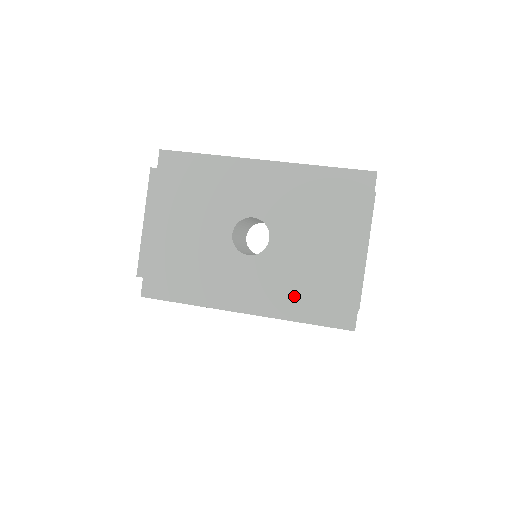
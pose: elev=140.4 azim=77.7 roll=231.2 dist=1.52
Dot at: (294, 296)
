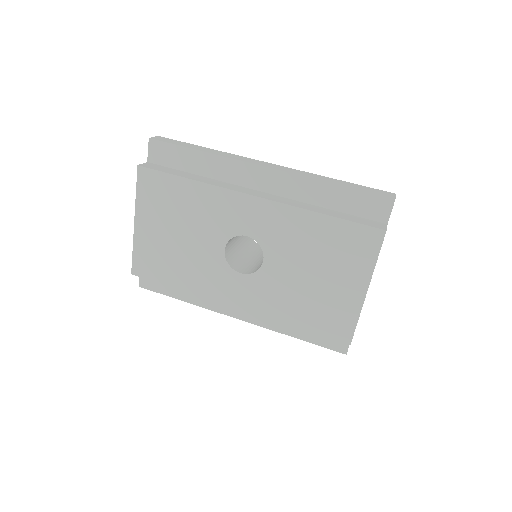
Dot at: (285, 320)
